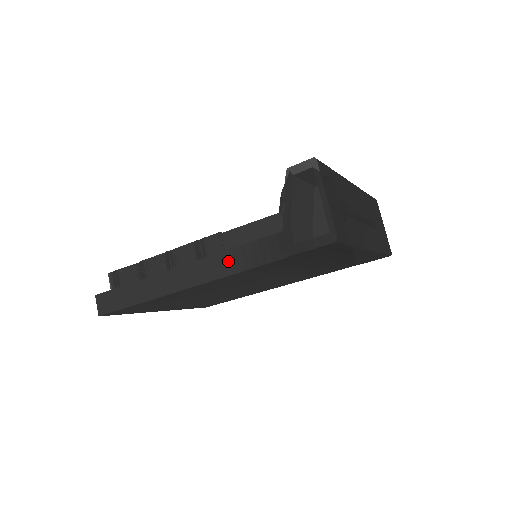
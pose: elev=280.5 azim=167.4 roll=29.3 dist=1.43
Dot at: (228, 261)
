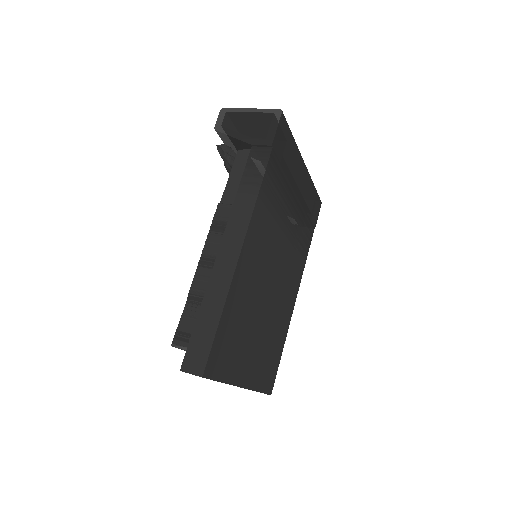
Dot at: (244, 199)
